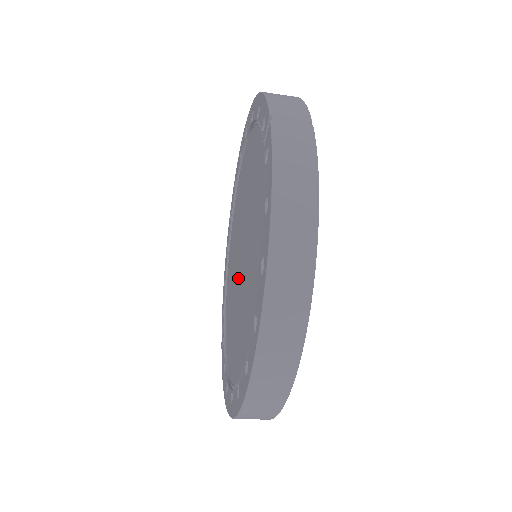
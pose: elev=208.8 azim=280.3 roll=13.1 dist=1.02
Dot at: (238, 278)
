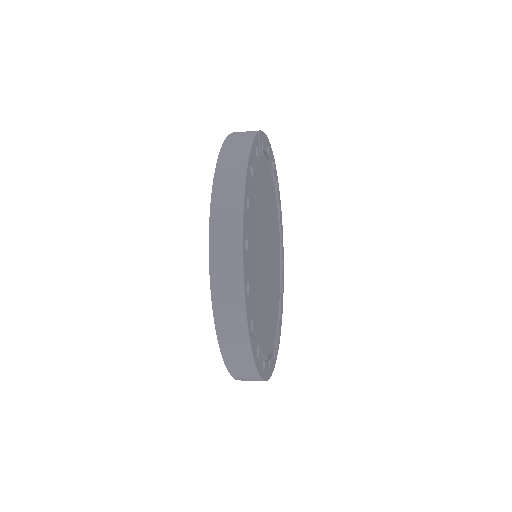
Dot at: occluded
